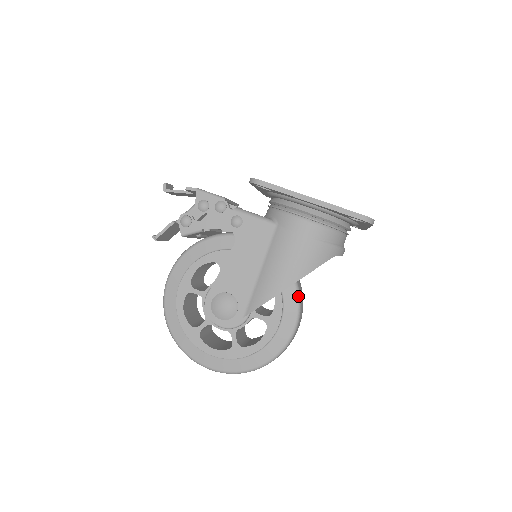
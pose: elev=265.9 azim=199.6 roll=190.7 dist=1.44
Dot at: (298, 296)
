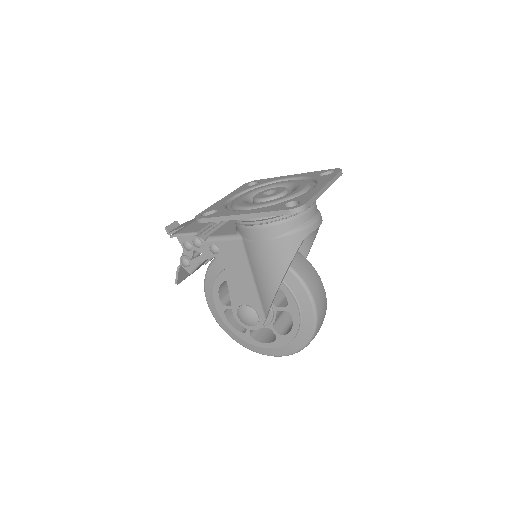
Dot at: (300, 280)
